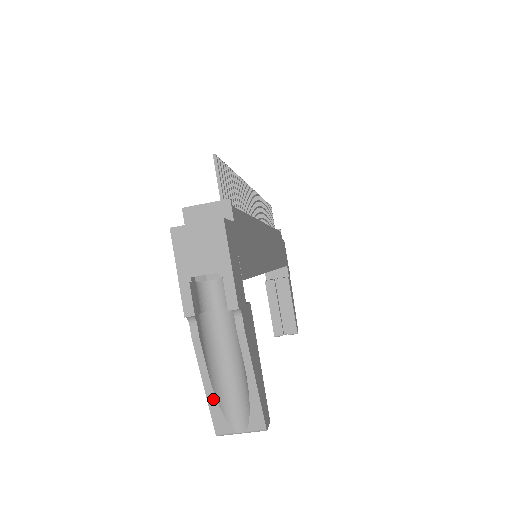
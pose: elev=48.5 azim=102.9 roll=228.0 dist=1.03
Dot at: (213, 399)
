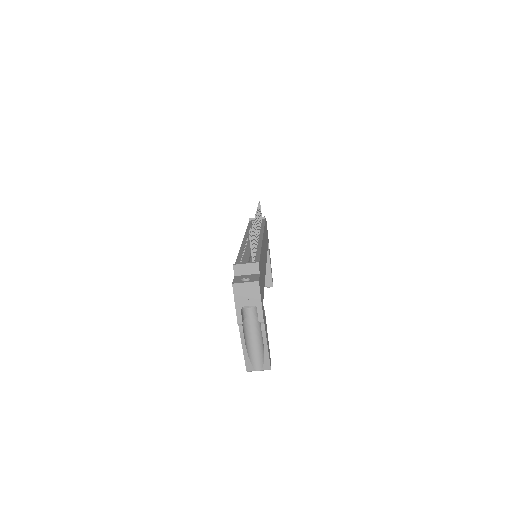
Dot at: (247, 357)
